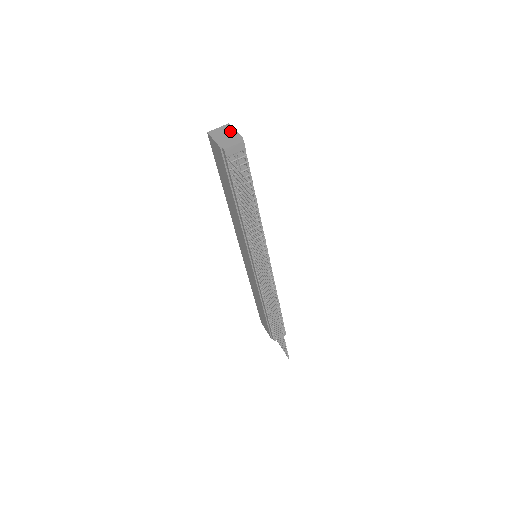
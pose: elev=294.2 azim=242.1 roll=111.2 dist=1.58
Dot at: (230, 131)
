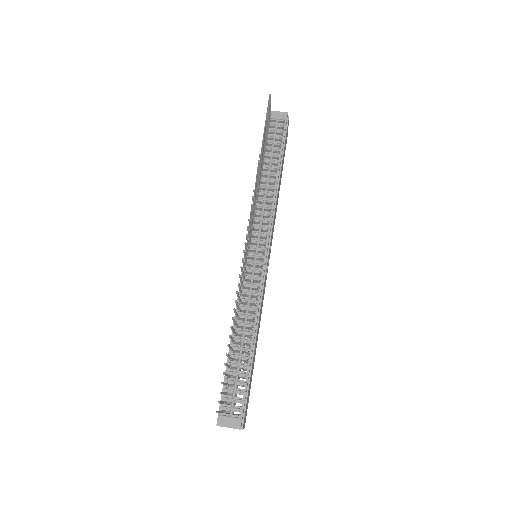
Dot at: occluded
